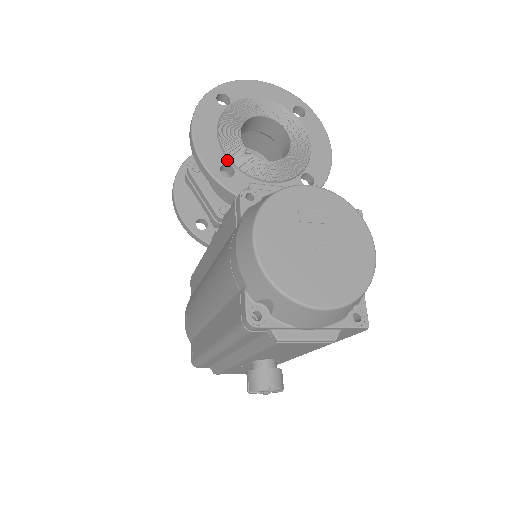
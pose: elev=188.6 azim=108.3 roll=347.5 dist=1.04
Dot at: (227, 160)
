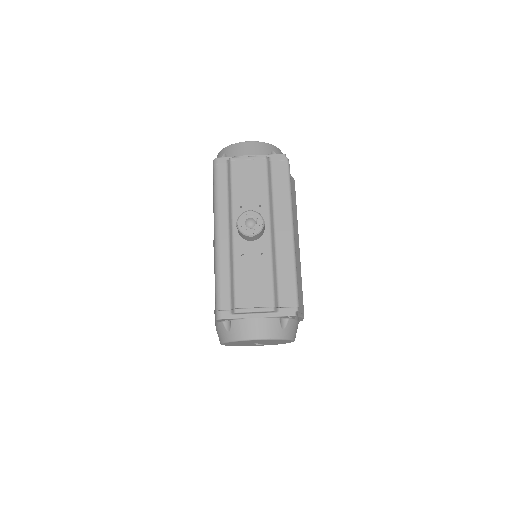
Dot at: occluded
